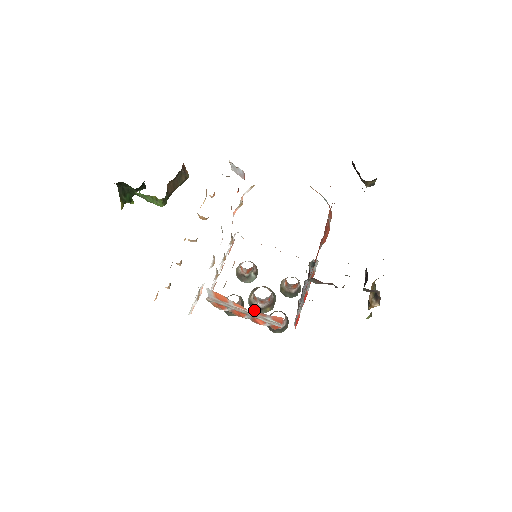
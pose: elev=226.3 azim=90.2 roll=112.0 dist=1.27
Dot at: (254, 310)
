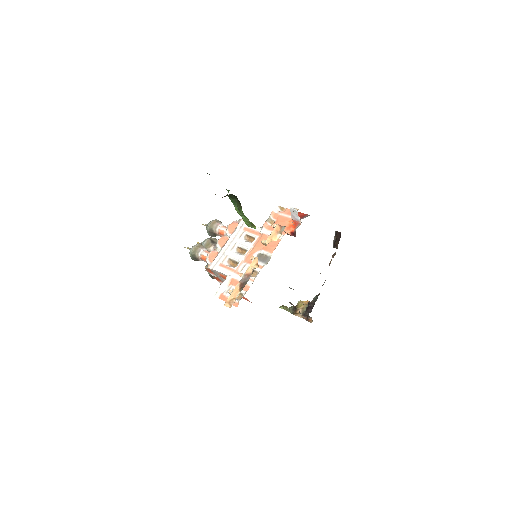
Dot at: occluded
